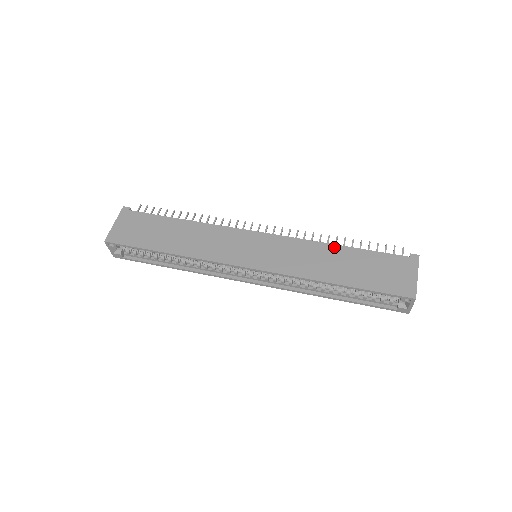
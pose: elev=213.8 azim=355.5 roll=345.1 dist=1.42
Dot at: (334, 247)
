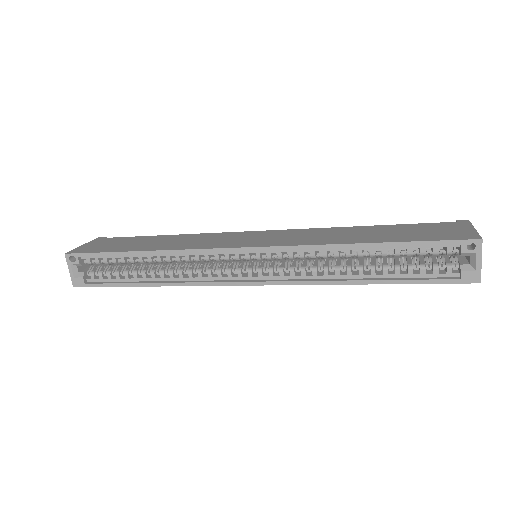
Dot at: (355, 227)
